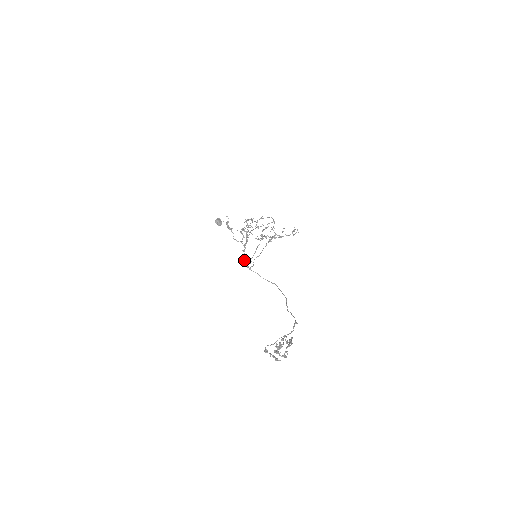
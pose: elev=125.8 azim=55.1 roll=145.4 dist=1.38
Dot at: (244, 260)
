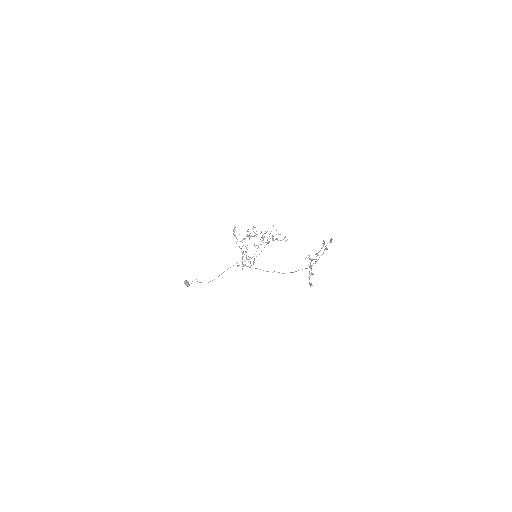
Dot at: occluded
